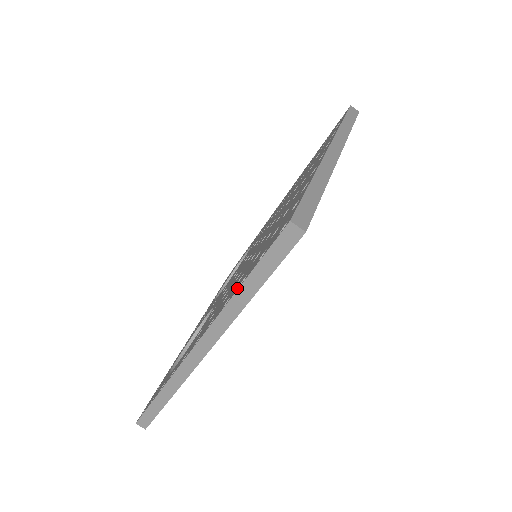
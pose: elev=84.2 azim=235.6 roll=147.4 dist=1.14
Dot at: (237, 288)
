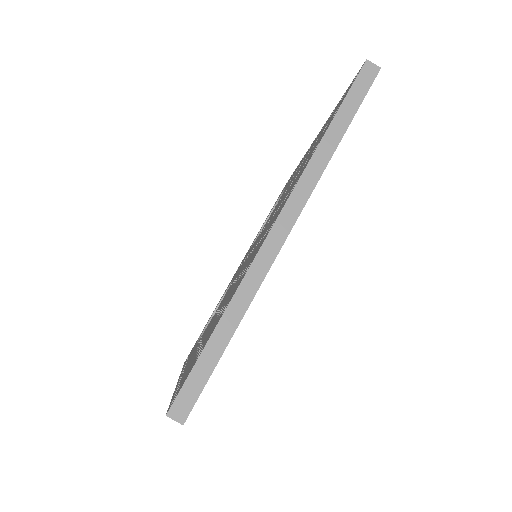
Dot at: (177, 387)
